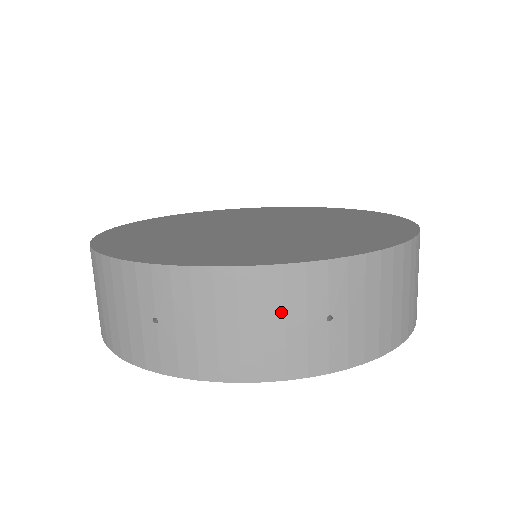
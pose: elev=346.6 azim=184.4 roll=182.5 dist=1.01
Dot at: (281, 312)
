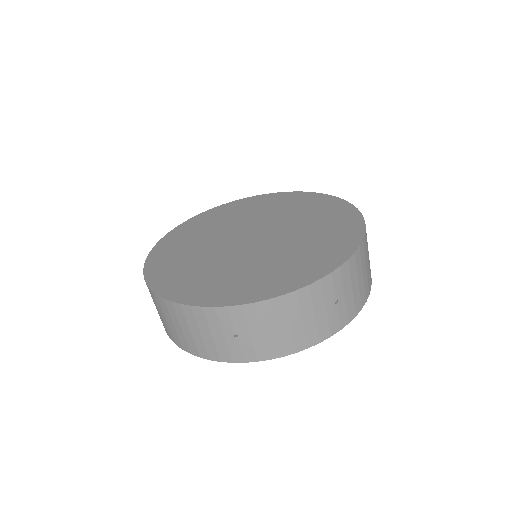
Dot at: (312, 310)
